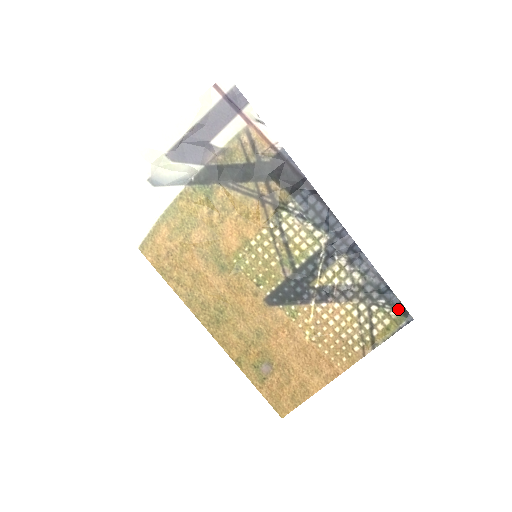
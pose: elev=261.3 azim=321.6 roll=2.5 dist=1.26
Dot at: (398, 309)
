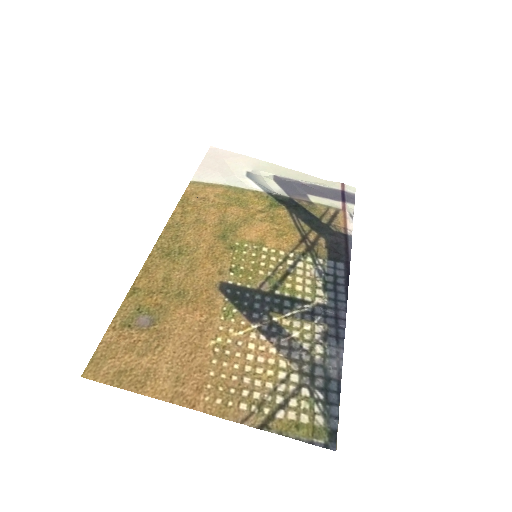
Dot at: (329, 421)
